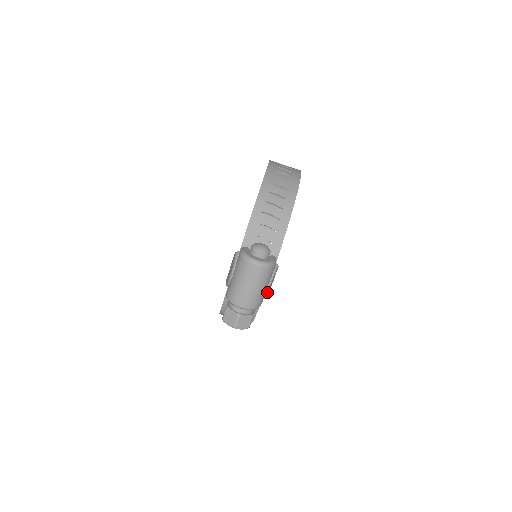
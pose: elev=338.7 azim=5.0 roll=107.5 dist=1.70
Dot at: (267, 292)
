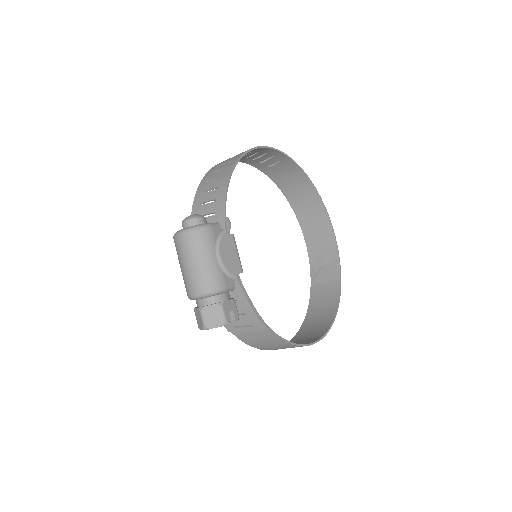
Dot at: (222, 266)
